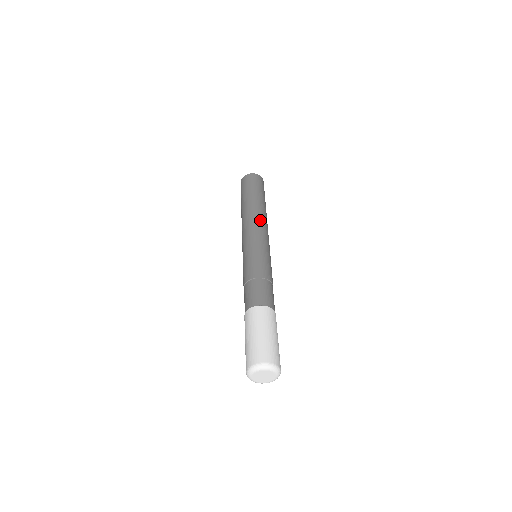
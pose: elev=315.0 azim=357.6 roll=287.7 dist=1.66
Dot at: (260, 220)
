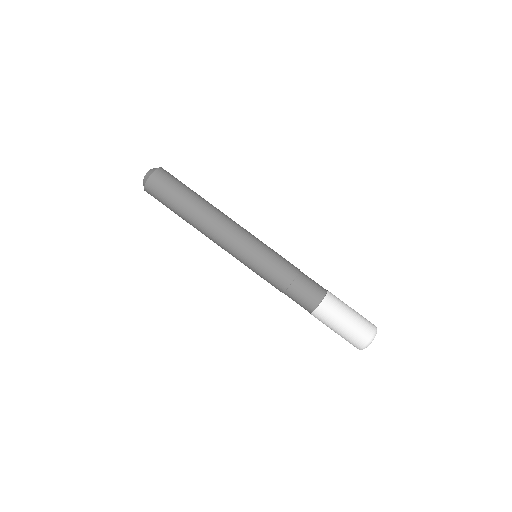
Dot at: (225, 224)
